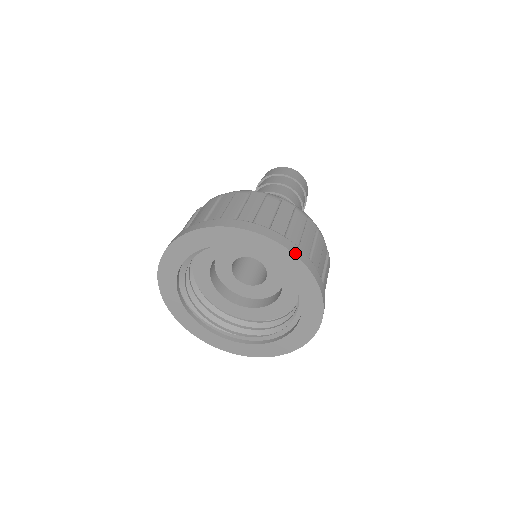
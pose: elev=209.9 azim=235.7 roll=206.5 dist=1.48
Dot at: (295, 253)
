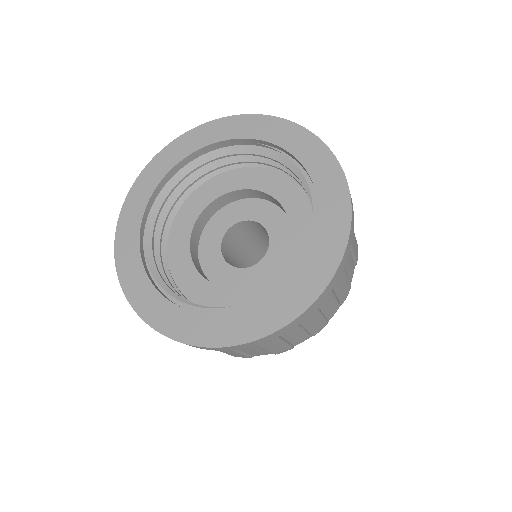
Dot at: (287, 121)
